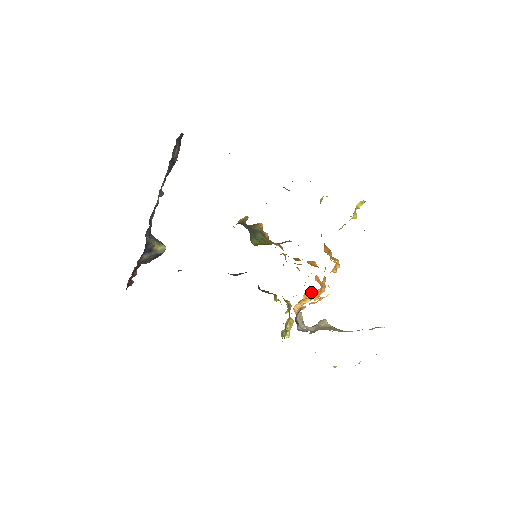
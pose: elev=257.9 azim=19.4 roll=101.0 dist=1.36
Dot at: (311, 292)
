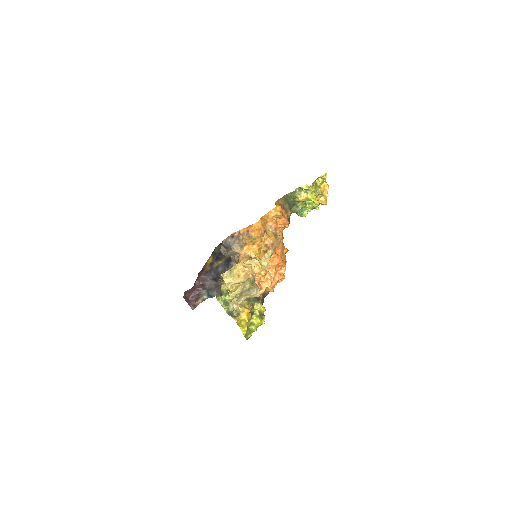
Dot at: (261, 250)
